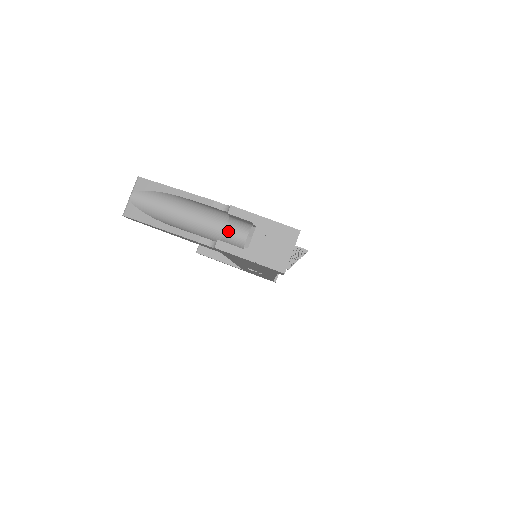
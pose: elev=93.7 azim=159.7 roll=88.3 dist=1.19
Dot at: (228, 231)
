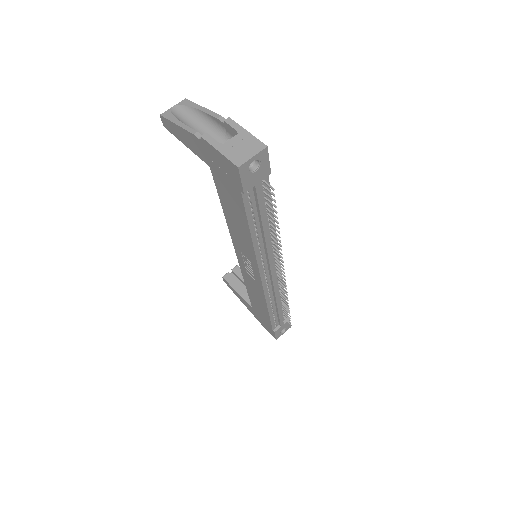
Dot at: occluded
